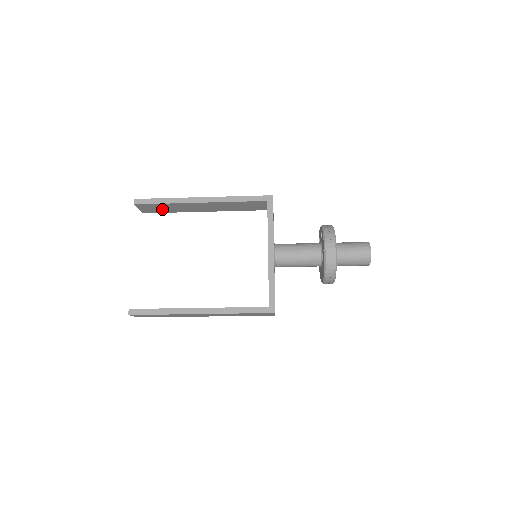
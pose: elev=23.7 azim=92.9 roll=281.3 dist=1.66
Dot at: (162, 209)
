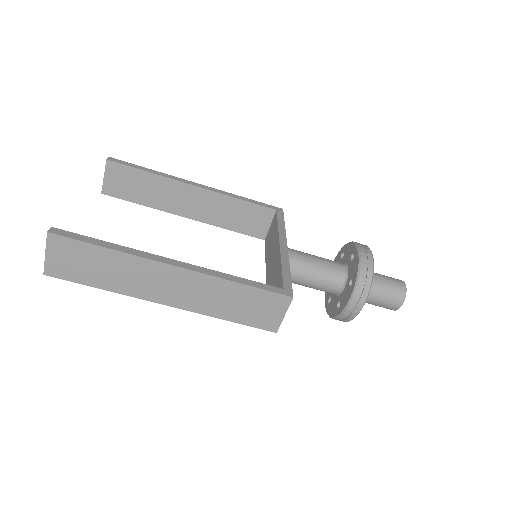
Dot at: (134, 190)
